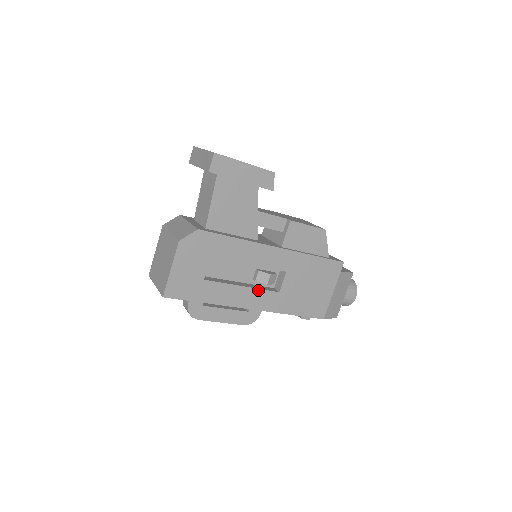
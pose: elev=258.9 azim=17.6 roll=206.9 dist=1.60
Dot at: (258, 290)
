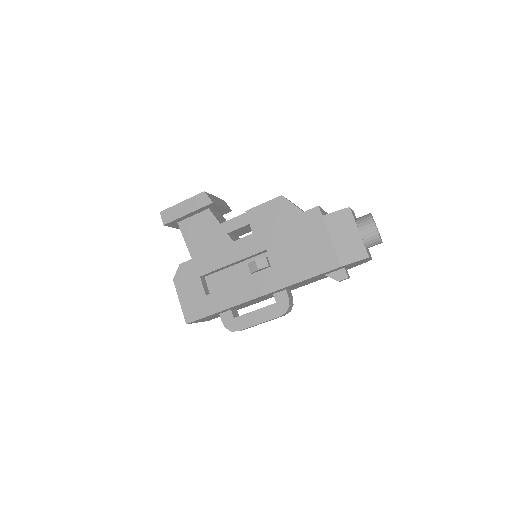
Dot at: (254, 278)
